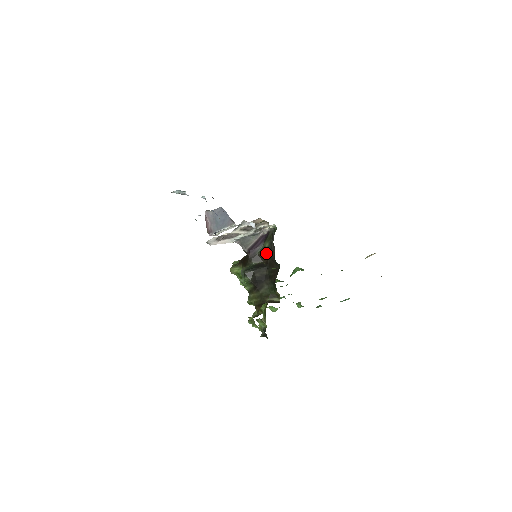
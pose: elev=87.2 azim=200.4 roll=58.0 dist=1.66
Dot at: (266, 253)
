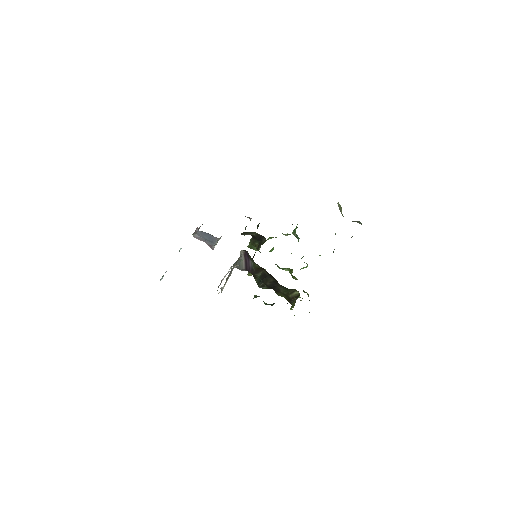
Dot at: (259, 267)
